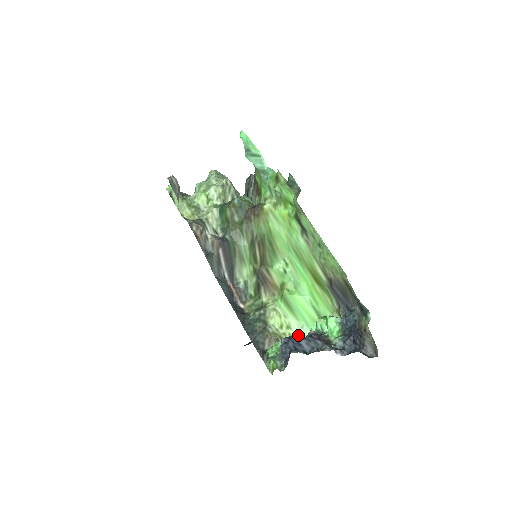
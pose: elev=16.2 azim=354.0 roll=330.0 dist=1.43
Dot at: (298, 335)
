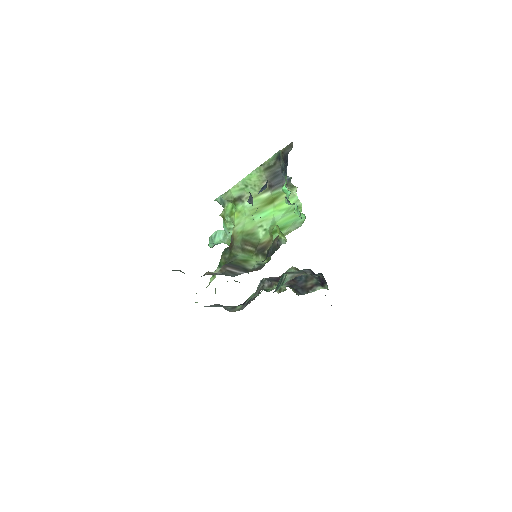
Dot at: (297, 227)
